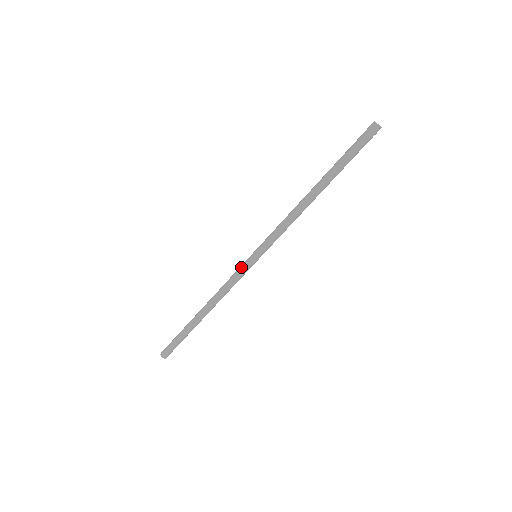
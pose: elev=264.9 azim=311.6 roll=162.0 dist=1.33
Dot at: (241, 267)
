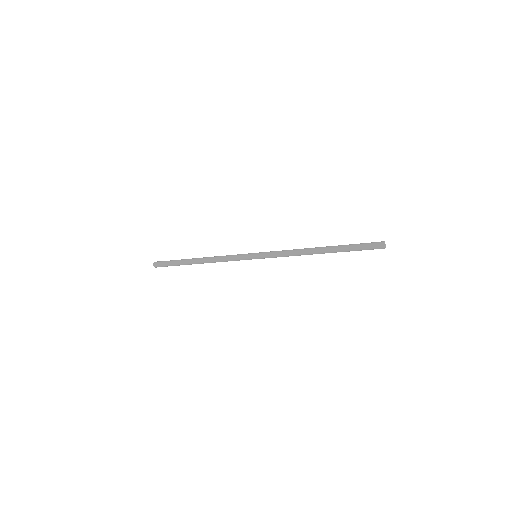
Dot at: (242, 256)
